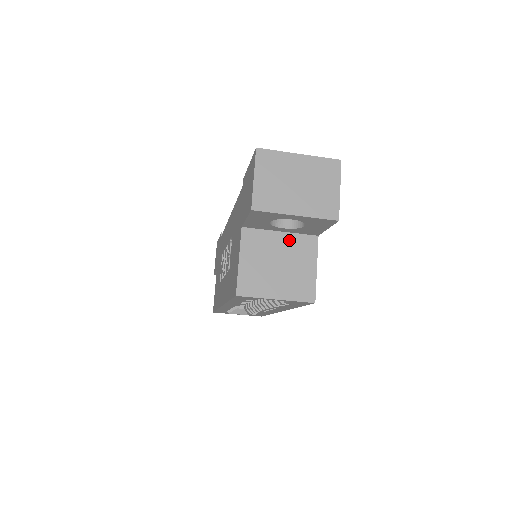
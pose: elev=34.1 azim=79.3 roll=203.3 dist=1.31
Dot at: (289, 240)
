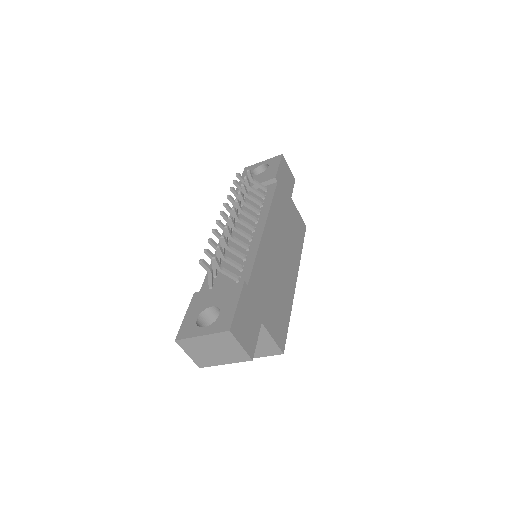
Dot at: occluded
